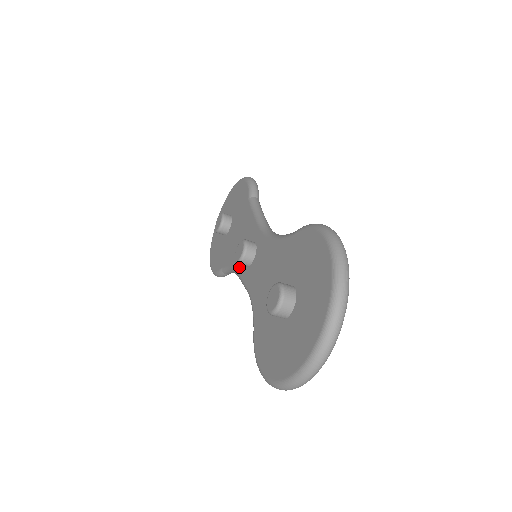
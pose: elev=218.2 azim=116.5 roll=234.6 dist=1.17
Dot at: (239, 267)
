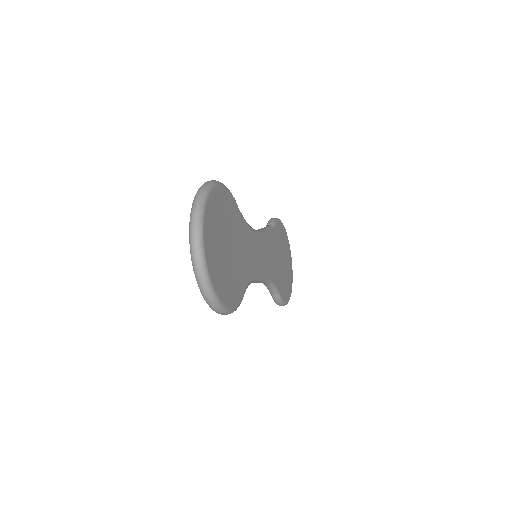
Dot at: occluded
